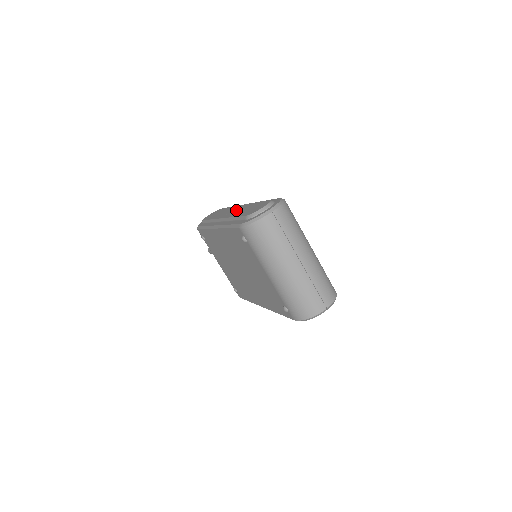
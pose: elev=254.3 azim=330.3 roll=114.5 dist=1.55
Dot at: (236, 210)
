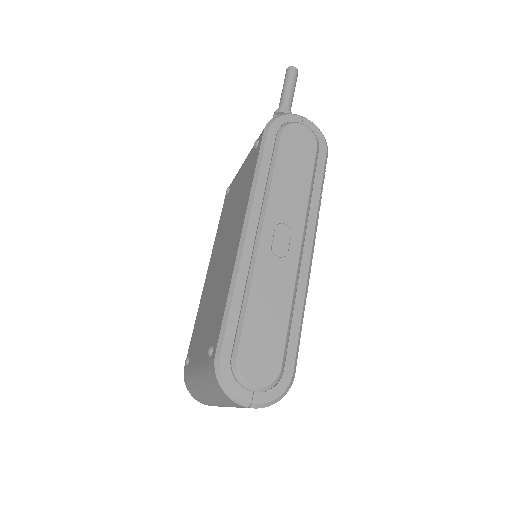
Dot at: (280, 261)
